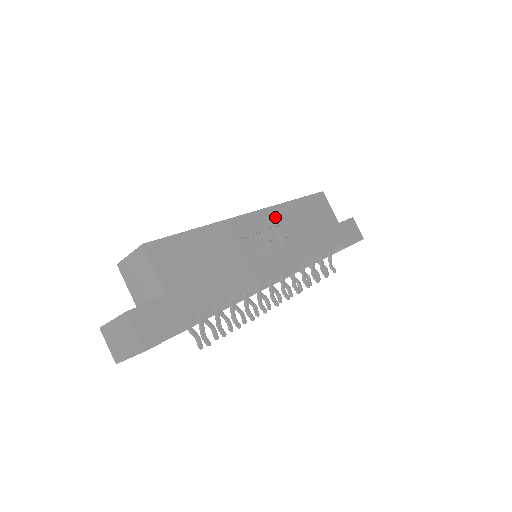
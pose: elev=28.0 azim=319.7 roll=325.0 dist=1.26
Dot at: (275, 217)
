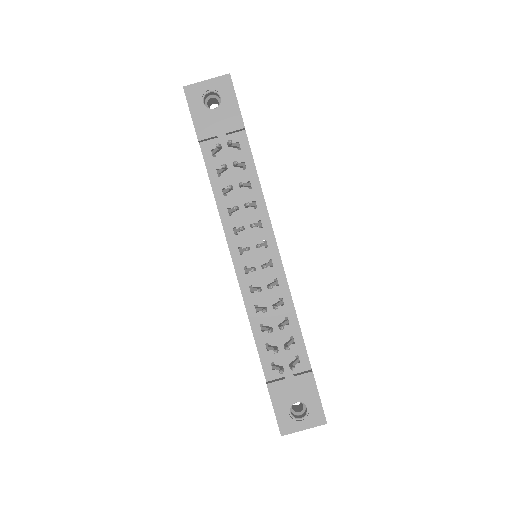
Dot at: occluded
